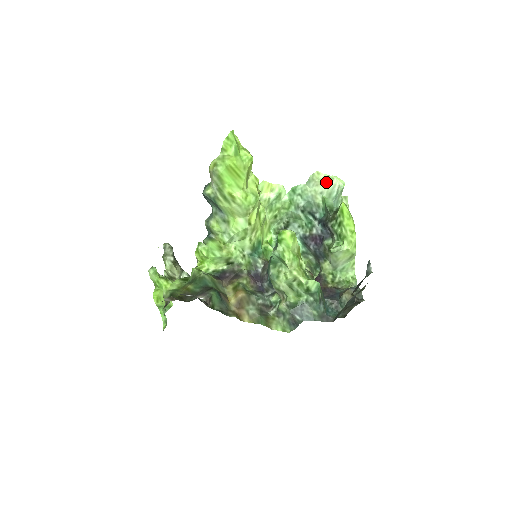
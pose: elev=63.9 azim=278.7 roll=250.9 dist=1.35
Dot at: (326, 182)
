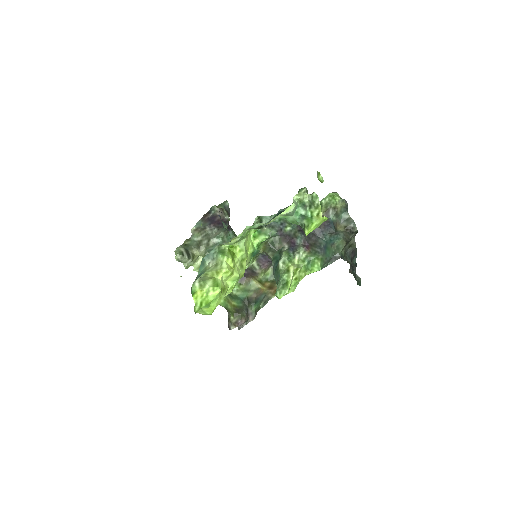
Dot at: occluded
